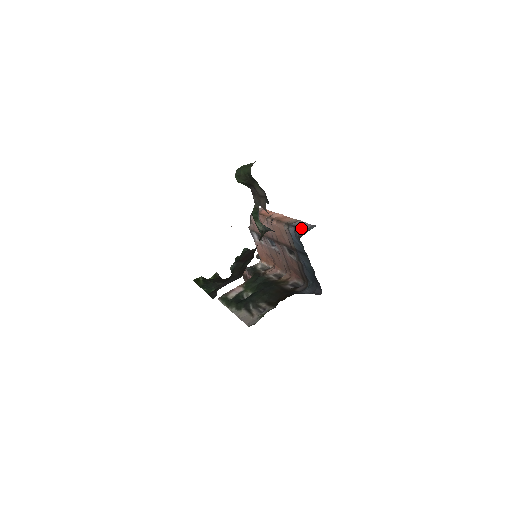
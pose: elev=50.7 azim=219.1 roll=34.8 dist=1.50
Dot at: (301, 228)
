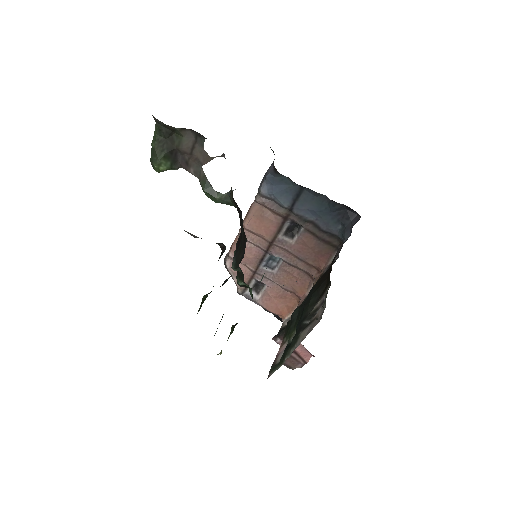
Dot at: occluded
